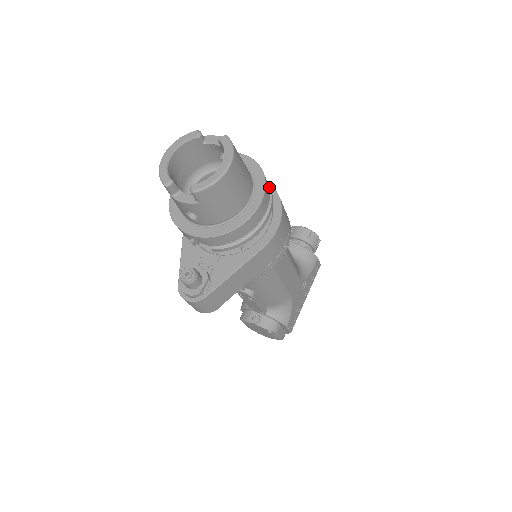
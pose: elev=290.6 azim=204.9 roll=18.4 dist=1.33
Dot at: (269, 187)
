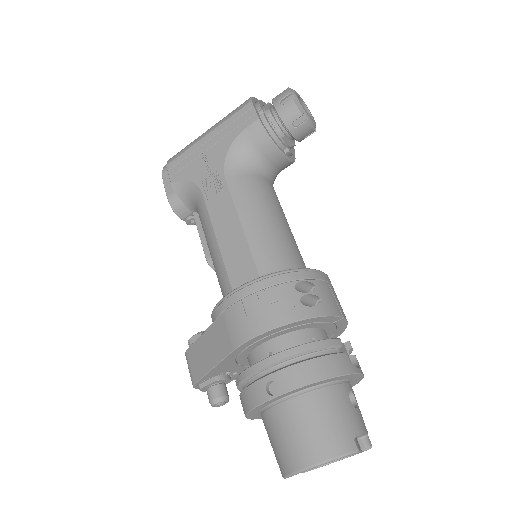
Dot at: (344, 327)
